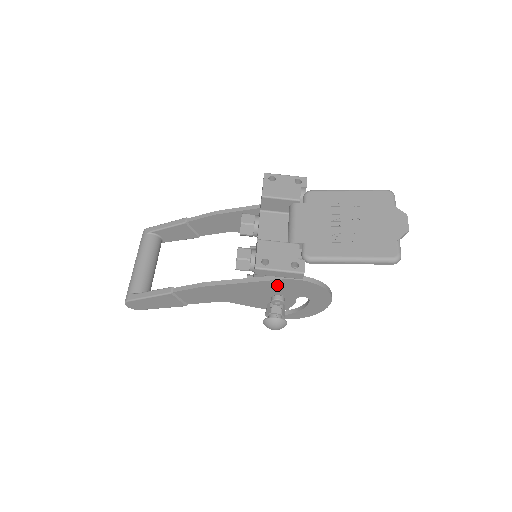
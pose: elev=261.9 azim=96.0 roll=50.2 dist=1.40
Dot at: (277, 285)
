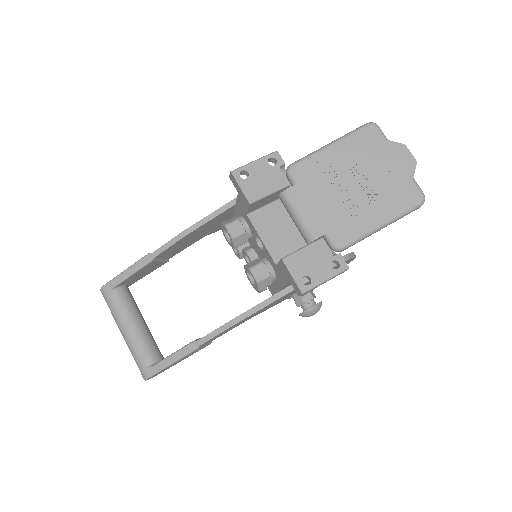
Dot at: (308, 282)
